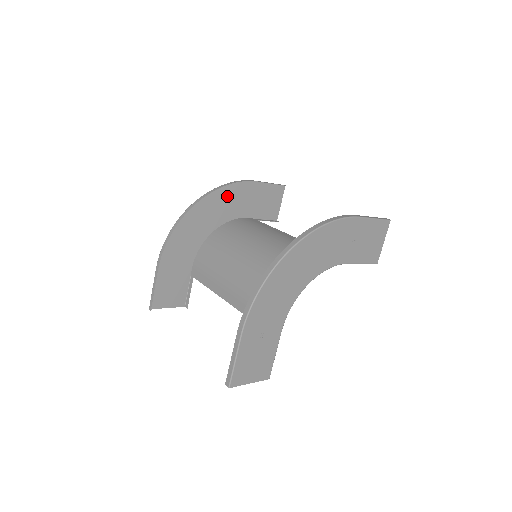
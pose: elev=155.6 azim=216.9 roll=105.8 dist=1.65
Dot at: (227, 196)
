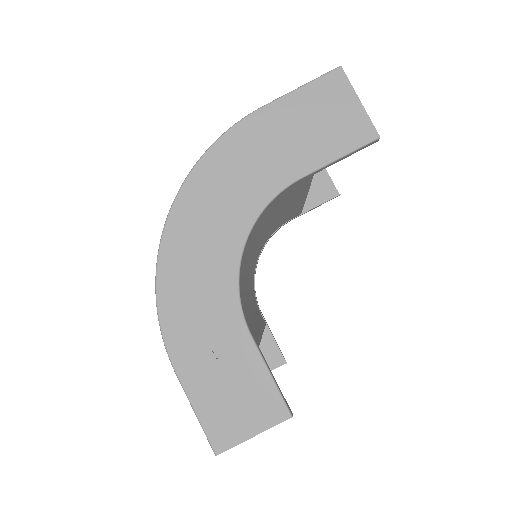
Dot at: occluded
